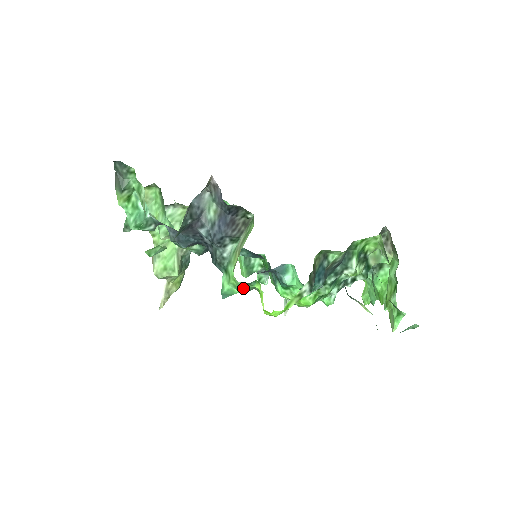
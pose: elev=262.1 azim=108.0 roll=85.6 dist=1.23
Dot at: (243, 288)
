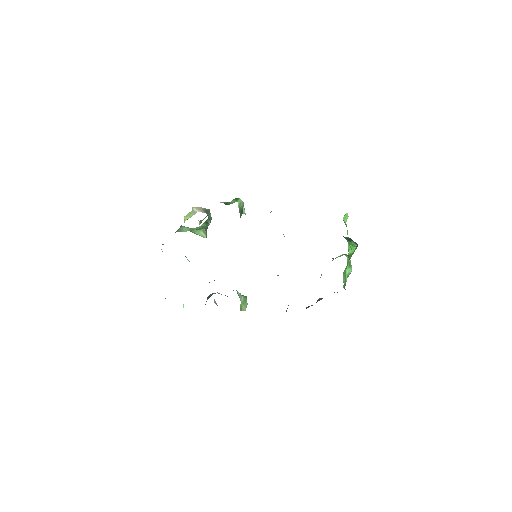
Dot at: occluded
